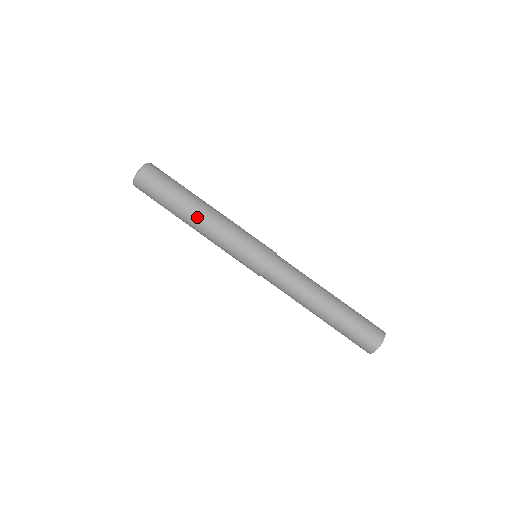
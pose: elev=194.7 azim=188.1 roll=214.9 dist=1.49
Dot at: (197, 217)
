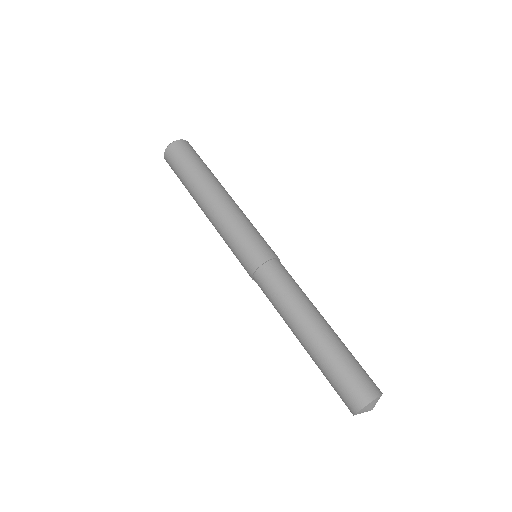
Dot at: (216, 191)
